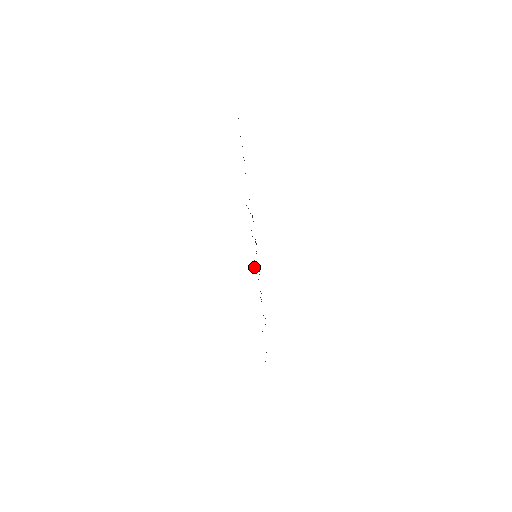
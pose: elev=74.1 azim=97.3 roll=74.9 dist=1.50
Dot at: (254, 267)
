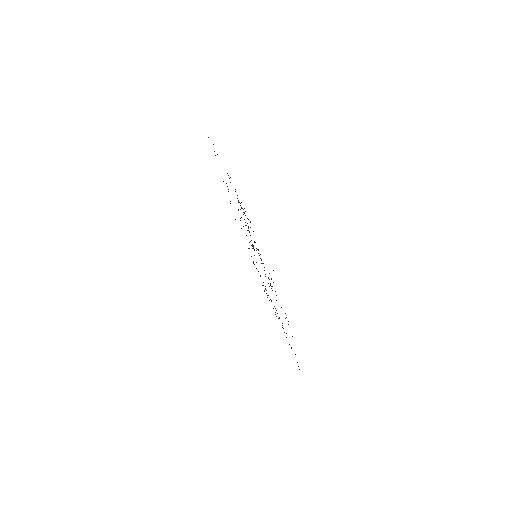
Dot at: occluded
